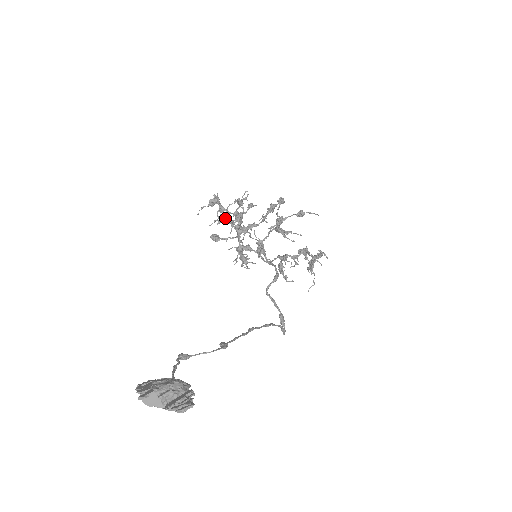
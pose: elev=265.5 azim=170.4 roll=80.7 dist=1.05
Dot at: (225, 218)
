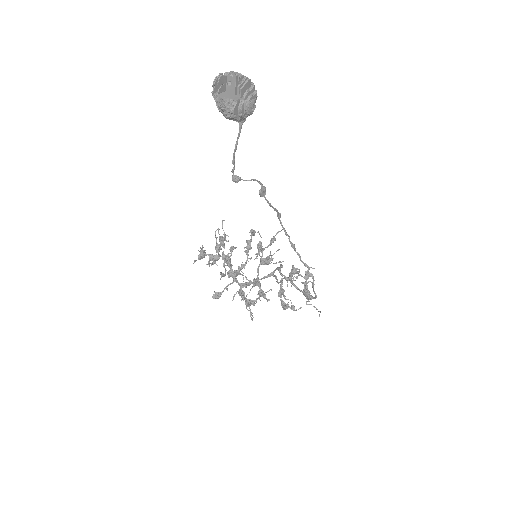
Dot at: (217, 249)
